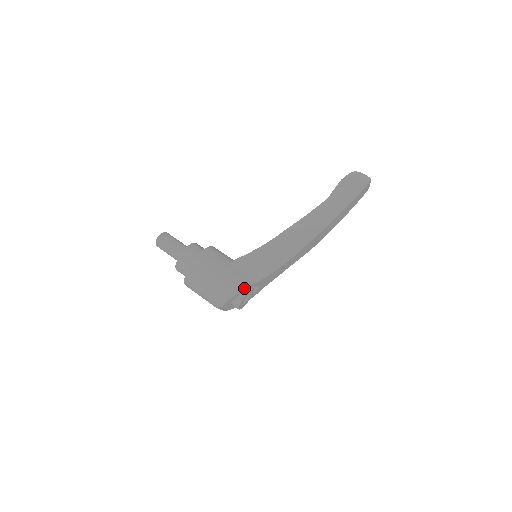
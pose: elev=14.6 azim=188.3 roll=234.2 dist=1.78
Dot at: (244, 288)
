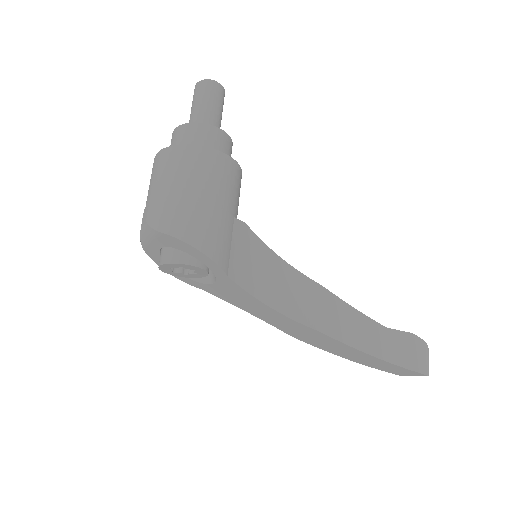
Dot at: (214, 258)
